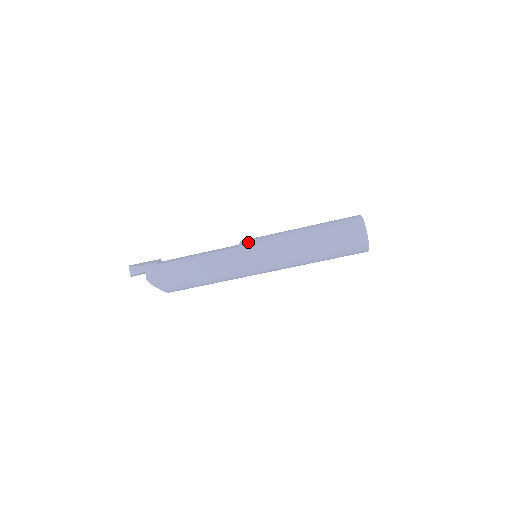
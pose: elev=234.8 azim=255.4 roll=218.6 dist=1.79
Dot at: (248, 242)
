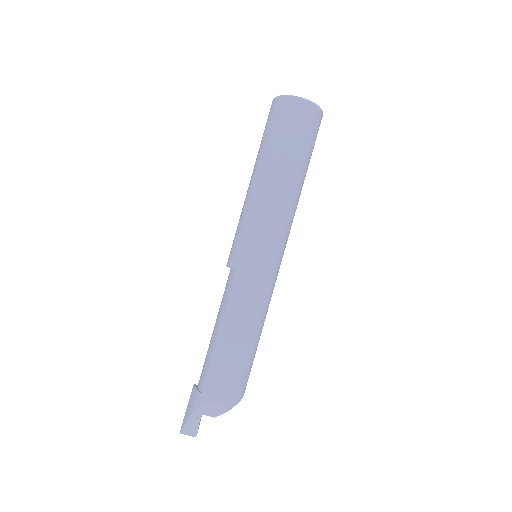
Dot at: (235, 256)
